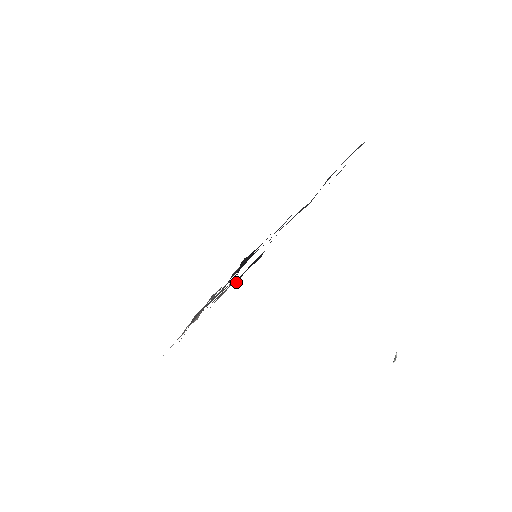
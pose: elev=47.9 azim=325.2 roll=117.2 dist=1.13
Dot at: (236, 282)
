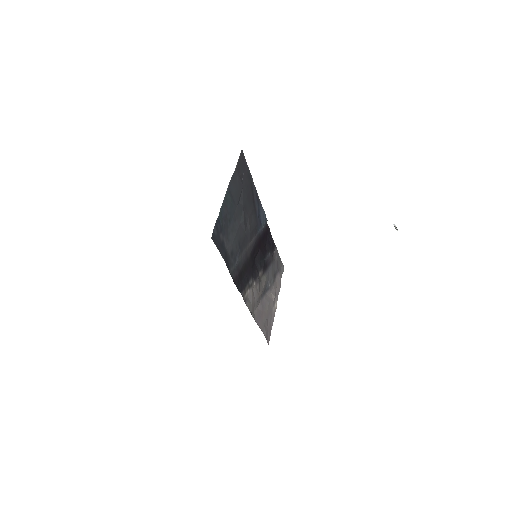
Dot at: (241, 293)
